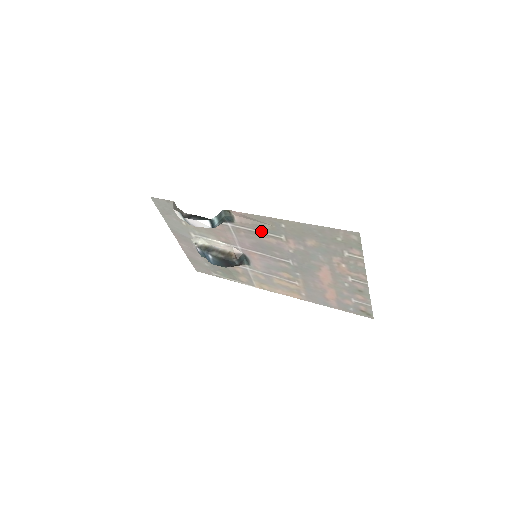
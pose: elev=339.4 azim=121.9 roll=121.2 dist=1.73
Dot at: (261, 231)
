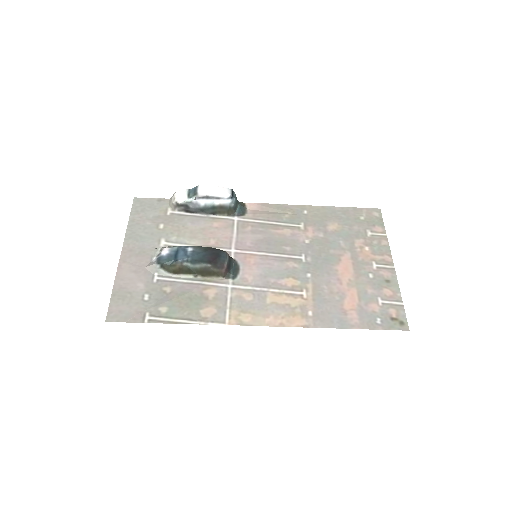
Dot at: (276, 222)
